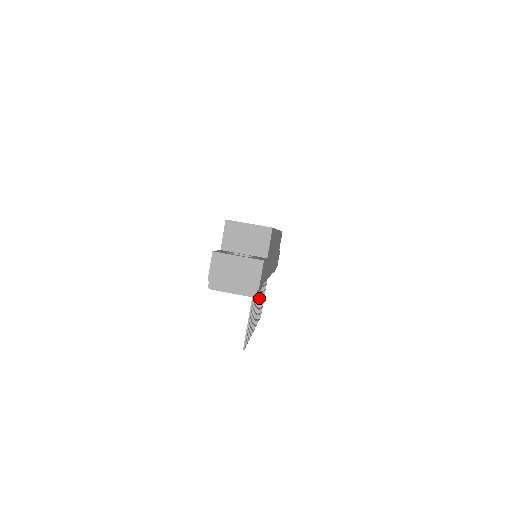
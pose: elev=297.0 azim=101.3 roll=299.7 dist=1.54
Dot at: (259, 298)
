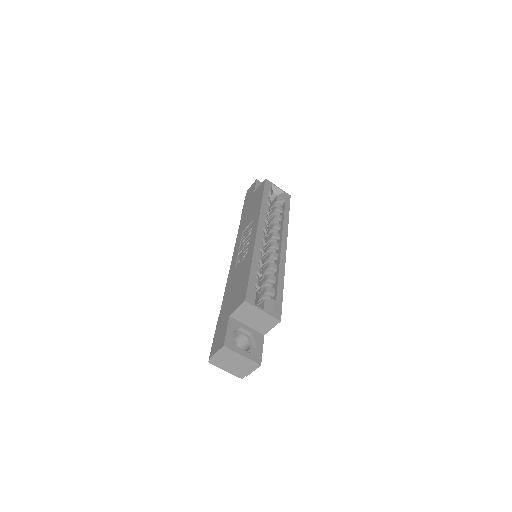
Dot at: occluded
